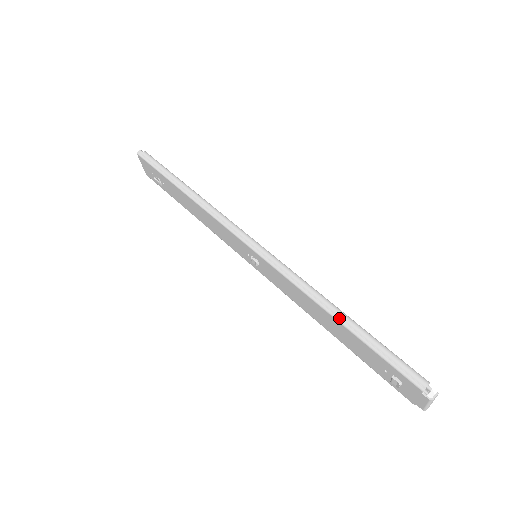
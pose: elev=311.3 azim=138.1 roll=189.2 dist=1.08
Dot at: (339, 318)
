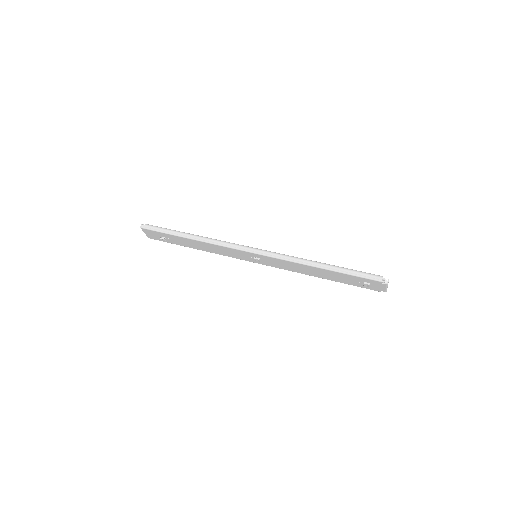
Dot at: (323, 267)
